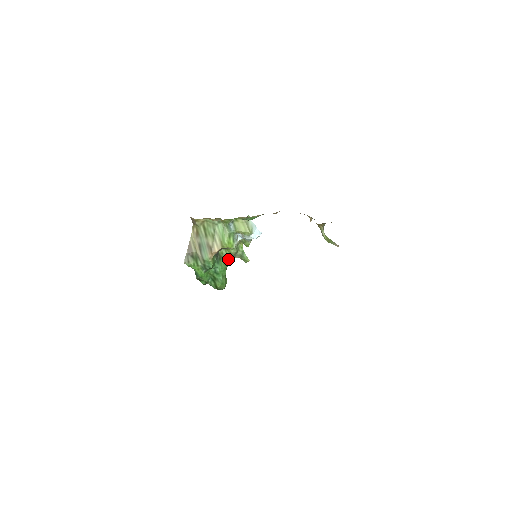
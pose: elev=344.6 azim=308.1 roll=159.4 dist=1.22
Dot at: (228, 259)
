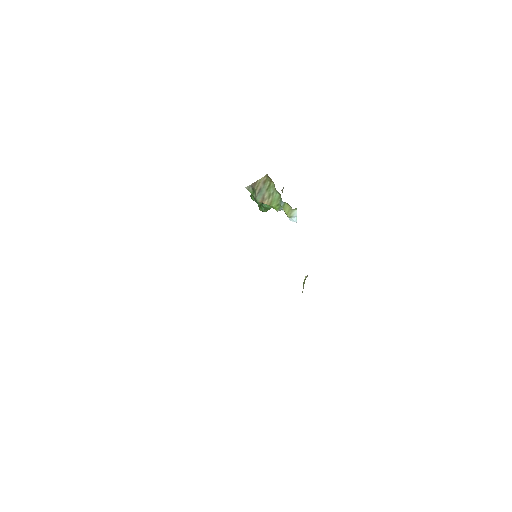
Dot at: occluded
